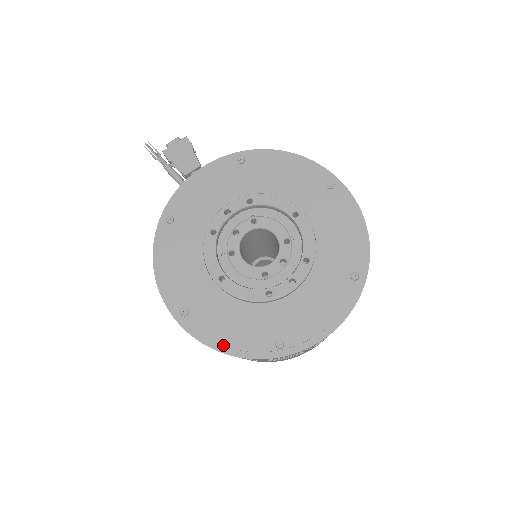
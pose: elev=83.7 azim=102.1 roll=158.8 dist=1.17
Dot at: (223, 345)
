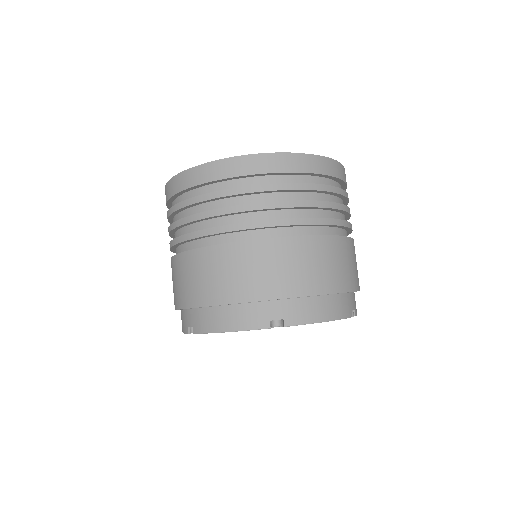
Dot at: (207, 163)
